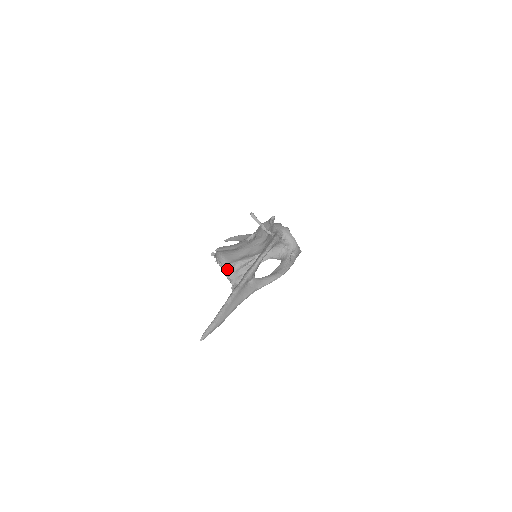
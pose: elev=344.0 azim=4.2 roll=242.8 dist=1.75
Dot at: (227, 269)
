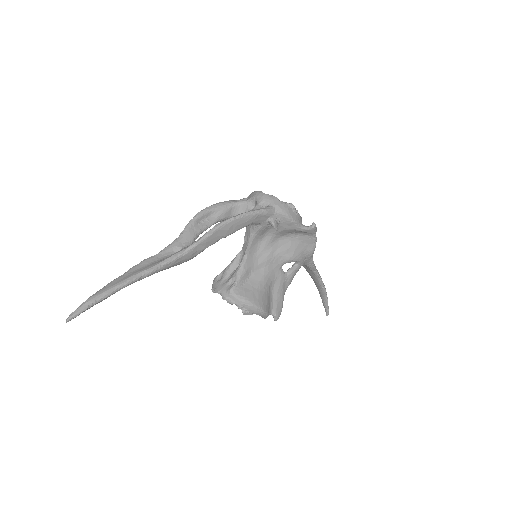
Dot at: (213, 285)
